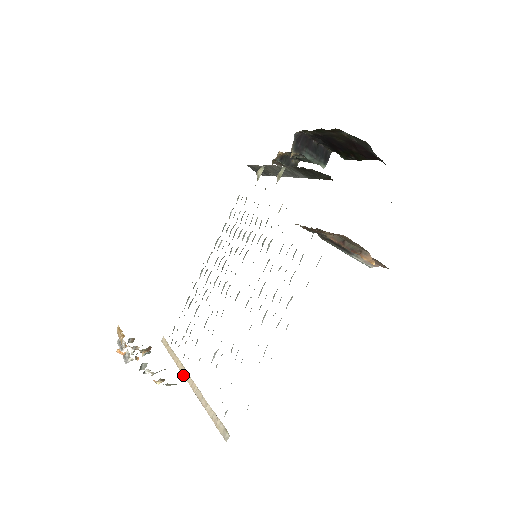
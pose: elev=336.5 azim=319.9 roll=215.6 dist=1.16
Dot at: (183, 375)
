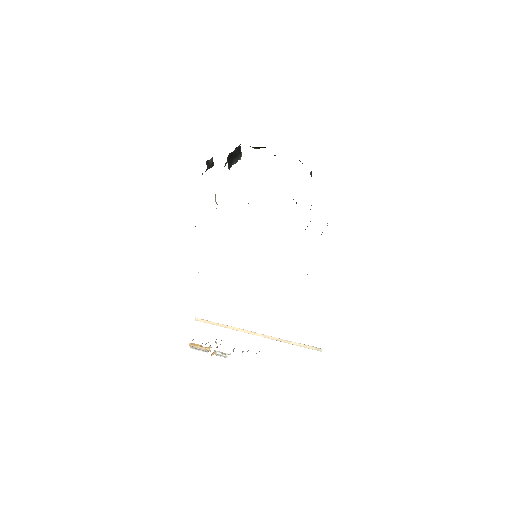
Dot at: occluded
